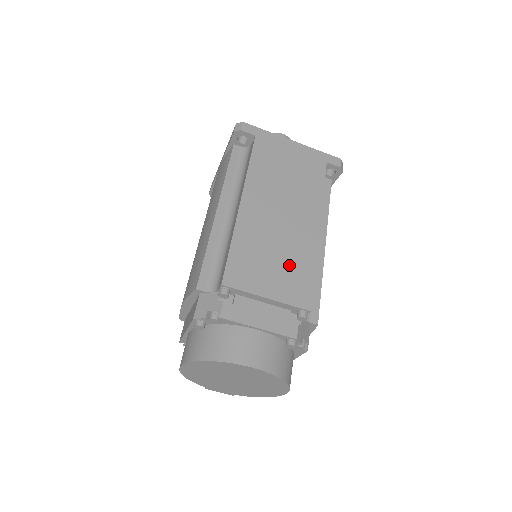
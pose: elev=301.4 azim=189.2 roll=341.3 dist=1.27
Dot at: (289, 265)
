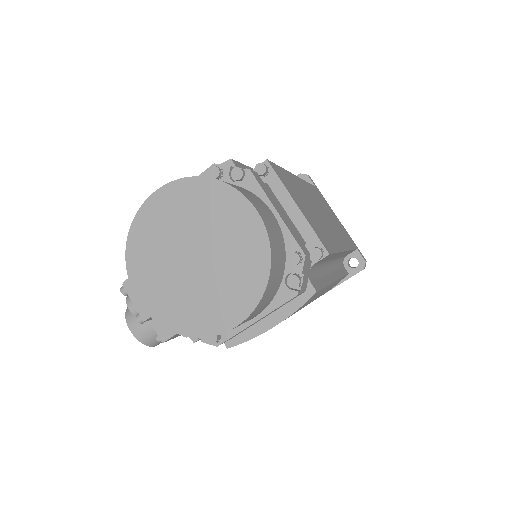
Dot at: (320, 225)
